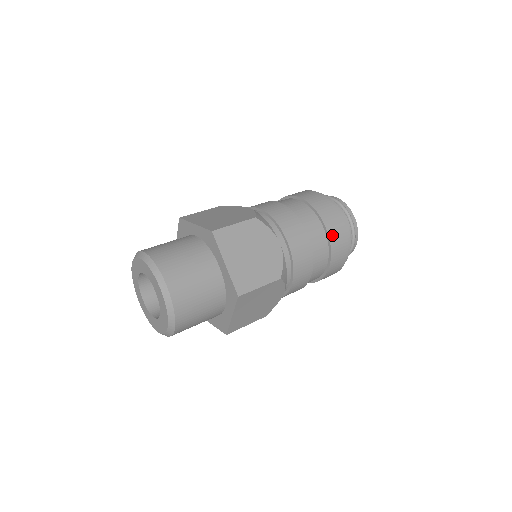
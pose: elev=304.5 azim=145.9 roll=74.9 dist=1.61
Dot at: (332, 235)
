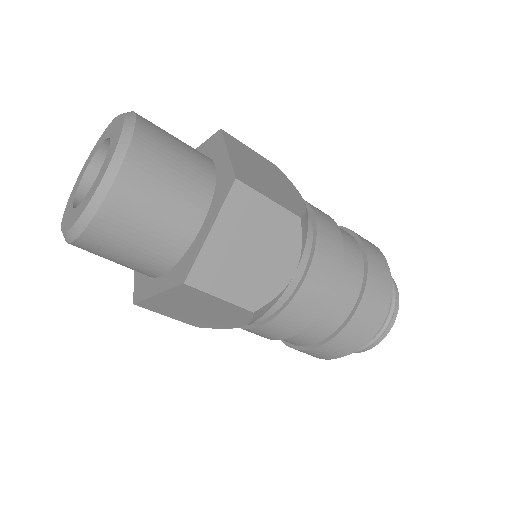
Dot at: (355, 321)
